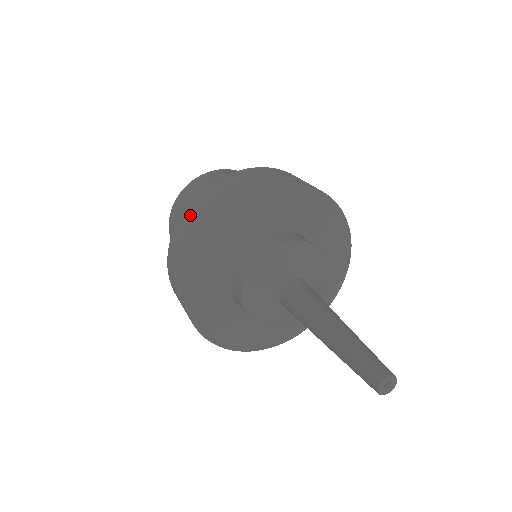
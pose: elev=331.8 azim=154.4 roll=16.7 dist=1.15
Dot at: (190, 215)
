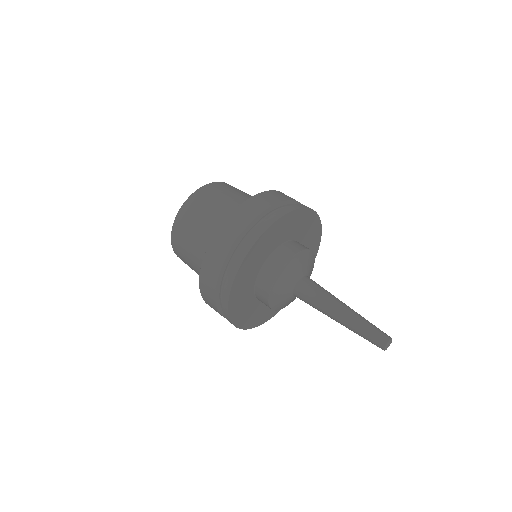
Dot at: (238, 221)
